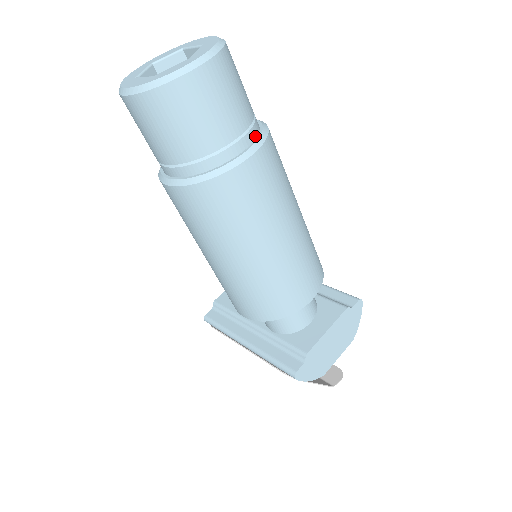
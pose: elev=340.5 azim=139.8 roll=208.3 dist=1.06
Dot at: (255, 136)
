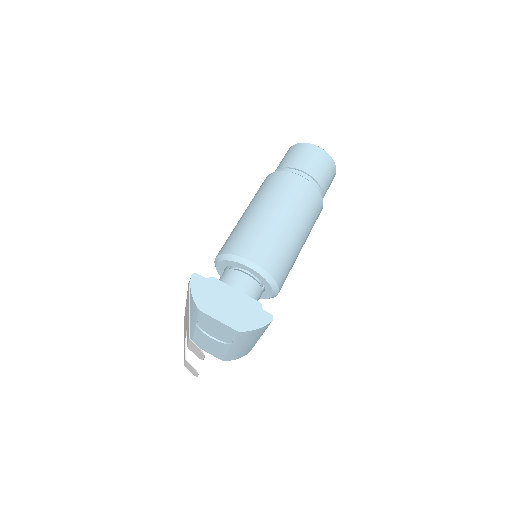
Dot at: occluded
